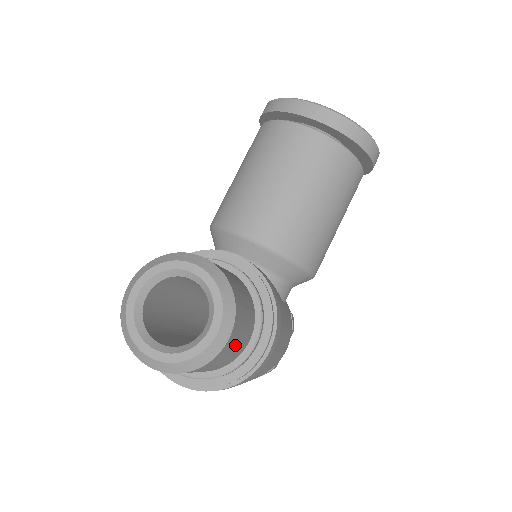
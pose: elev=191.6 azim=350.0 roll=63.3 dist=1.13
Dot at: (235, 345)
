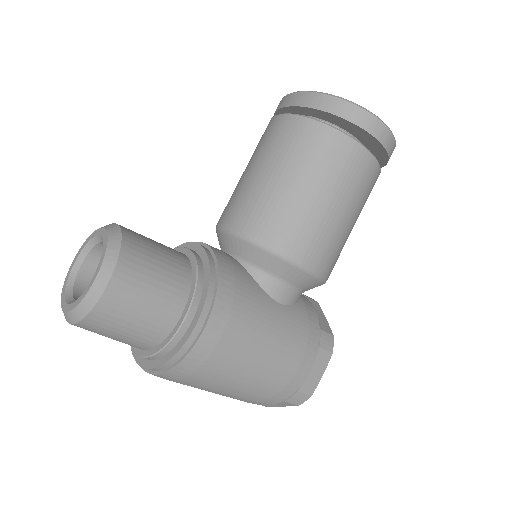
Dot at: (137, 306)
